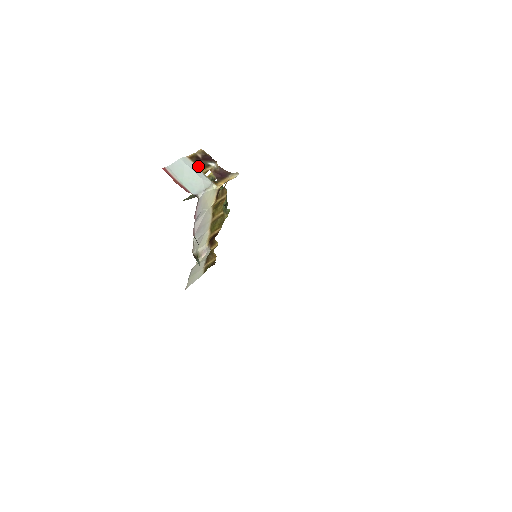
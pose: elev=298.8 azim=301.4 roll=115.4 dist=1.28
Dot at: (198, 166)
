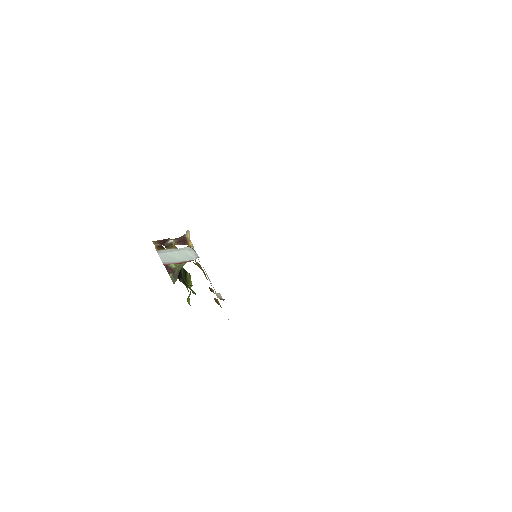
Dot at: (168, 249)
